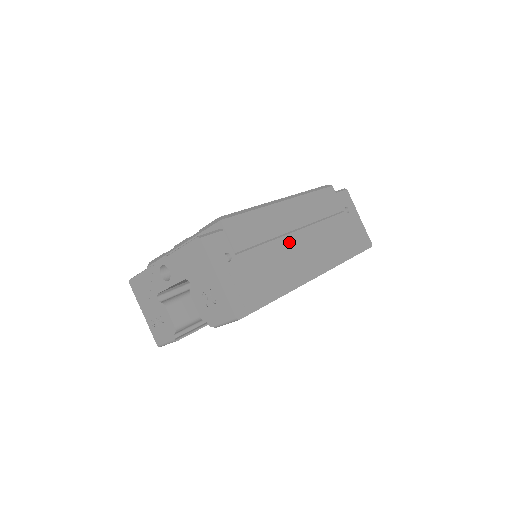
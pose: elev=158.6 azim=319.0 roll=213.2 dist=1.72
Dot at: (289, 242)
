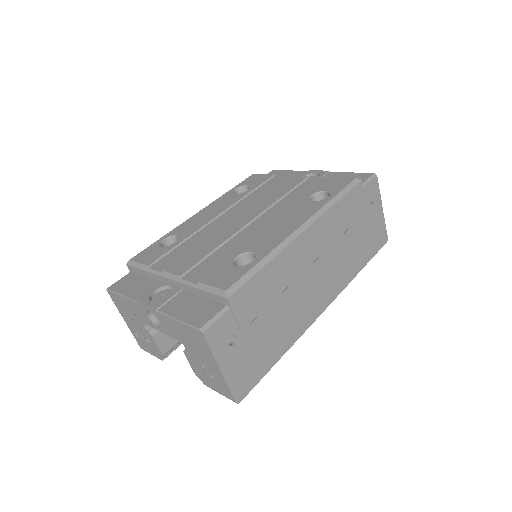
Dot at: (301, 284)
